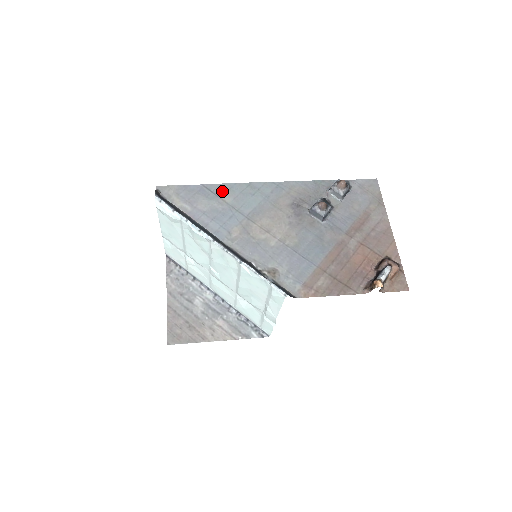
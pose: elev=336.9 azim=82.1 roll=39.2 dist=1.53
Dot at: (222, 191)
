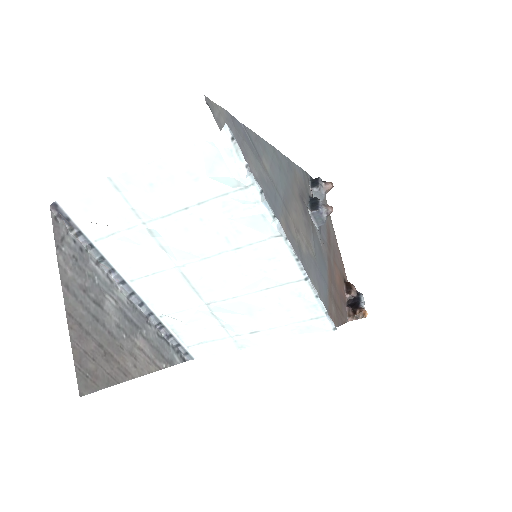
Dot at: (260, 148)
